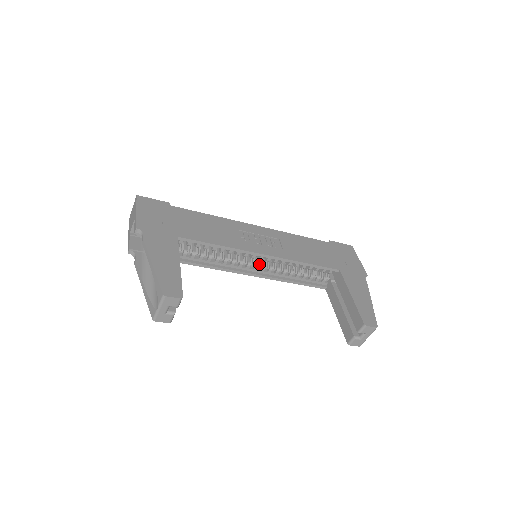
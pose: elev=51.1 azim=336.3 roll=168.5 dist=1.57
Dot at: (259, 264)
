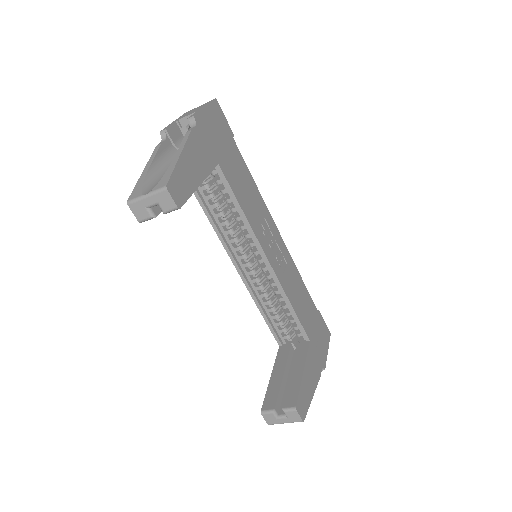
Dot at: (252, 265)
